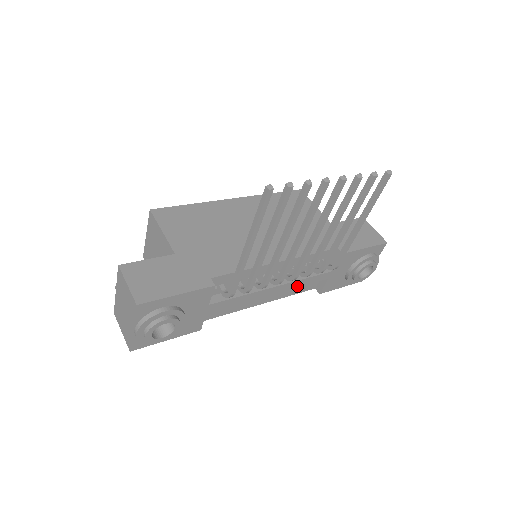
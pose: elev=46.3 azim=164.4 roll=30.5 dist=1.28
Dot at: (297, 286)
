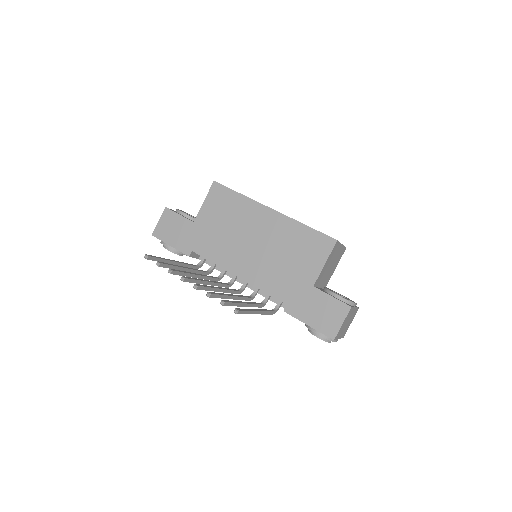
Dot at: occluded
